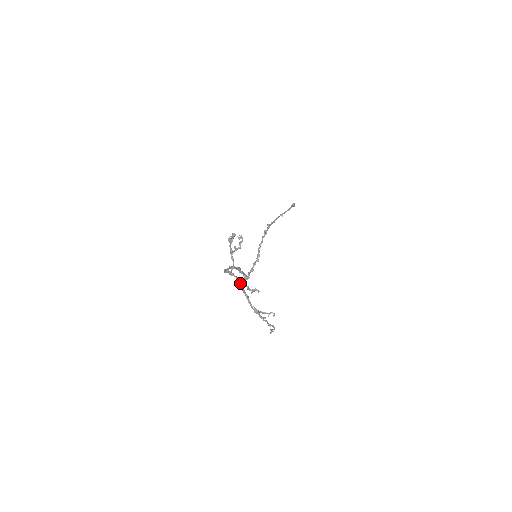
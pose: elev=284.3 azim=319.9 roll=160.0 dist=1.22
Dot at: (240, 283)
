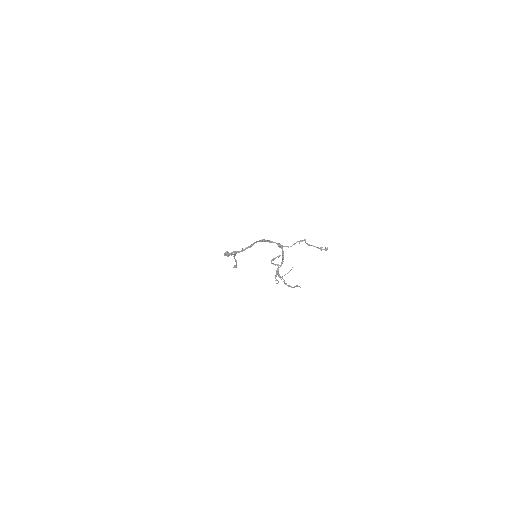
Dot at: occluded
